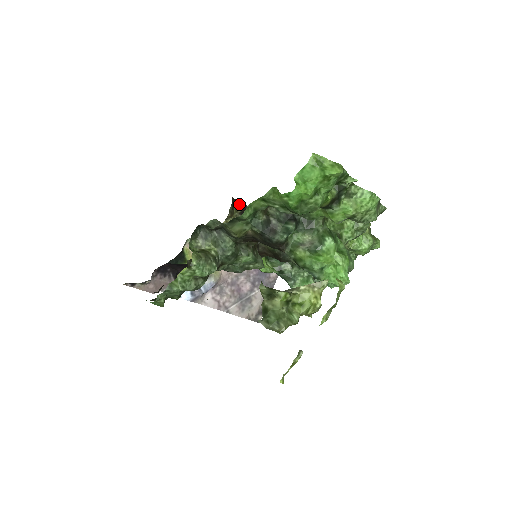
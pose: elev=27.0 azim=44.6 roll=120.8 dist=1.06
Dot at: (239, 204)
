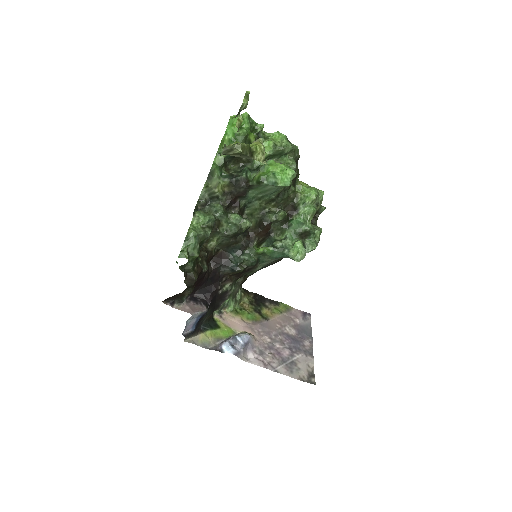
Dot at: (249, 293)
